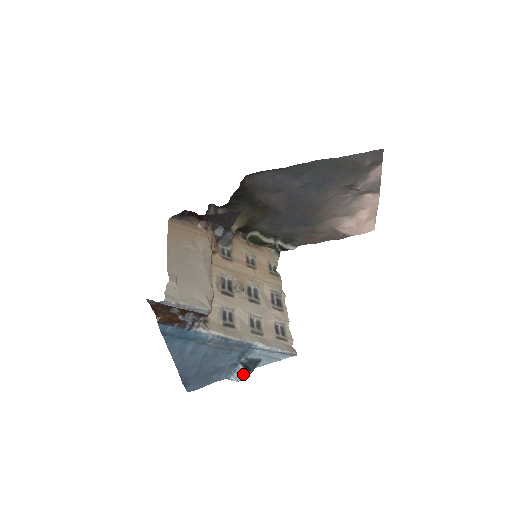
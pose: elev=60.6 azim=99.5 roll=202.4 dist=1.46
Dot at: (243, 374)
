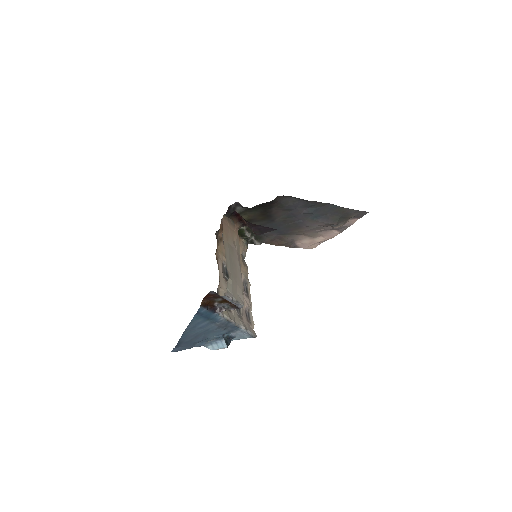
Dot at: (222, 347)
